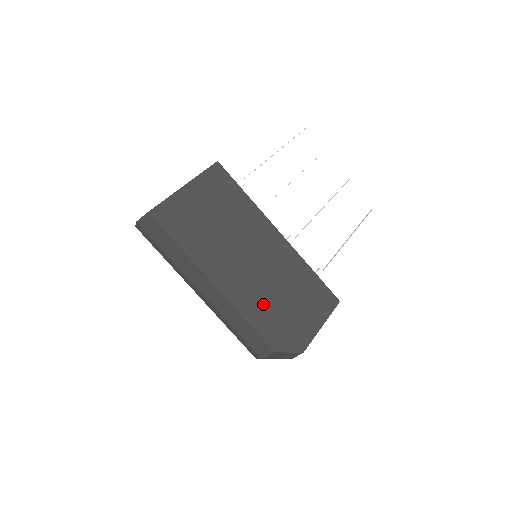
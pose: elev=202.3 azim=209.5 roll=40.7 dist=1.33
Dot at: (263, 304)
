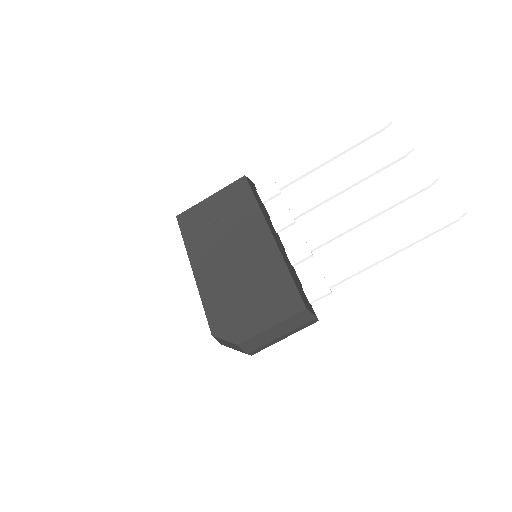
Dot at: (223, 293)
